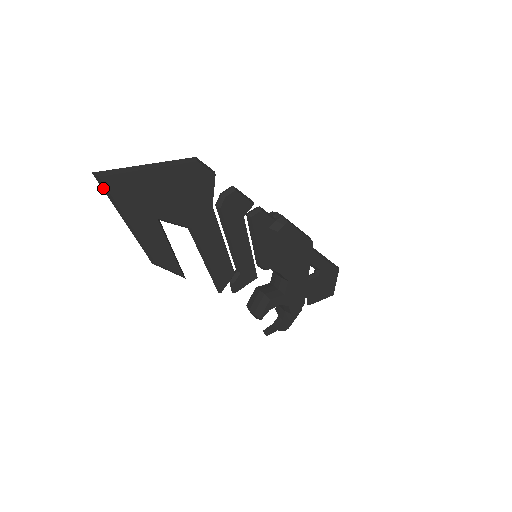
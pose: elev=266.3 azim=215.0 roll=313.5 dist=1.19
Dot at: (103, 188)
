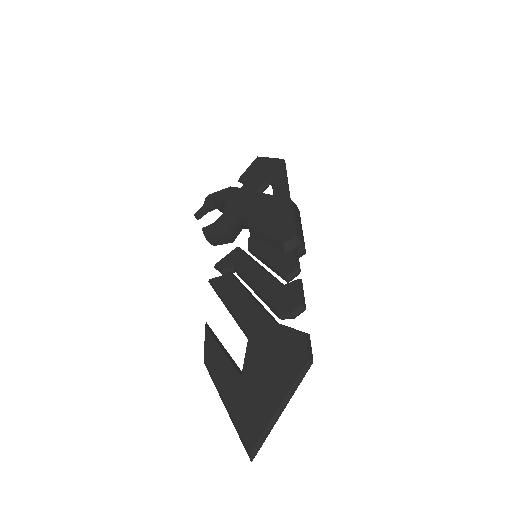
Dot at: (244, 445)
